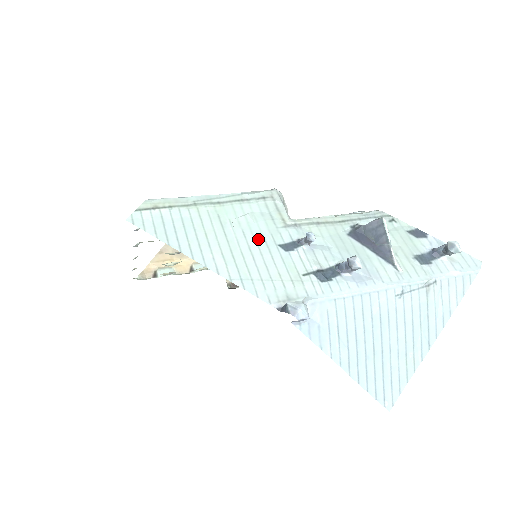
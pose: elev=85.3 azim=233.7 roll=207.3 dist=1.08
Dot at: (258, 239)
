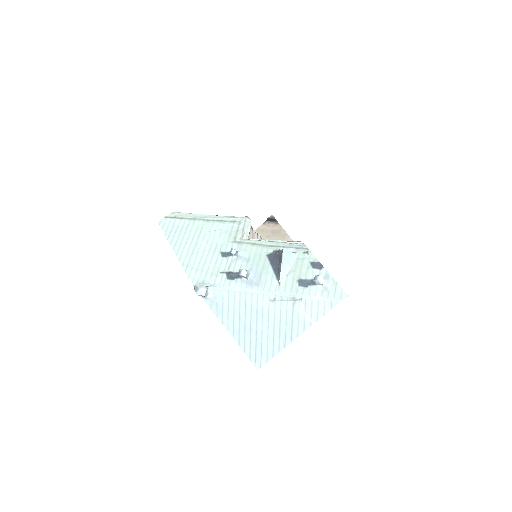
Dot at: (212, 246)
